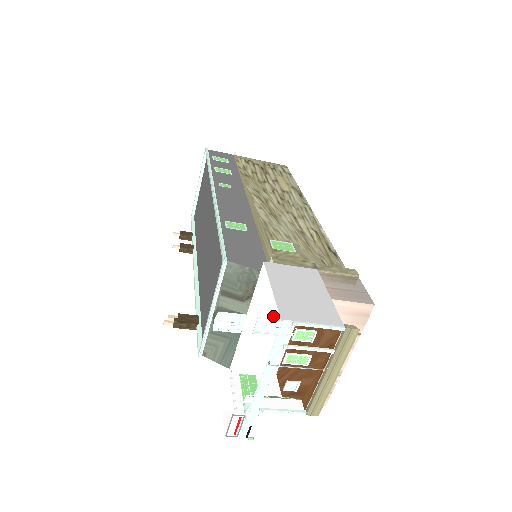
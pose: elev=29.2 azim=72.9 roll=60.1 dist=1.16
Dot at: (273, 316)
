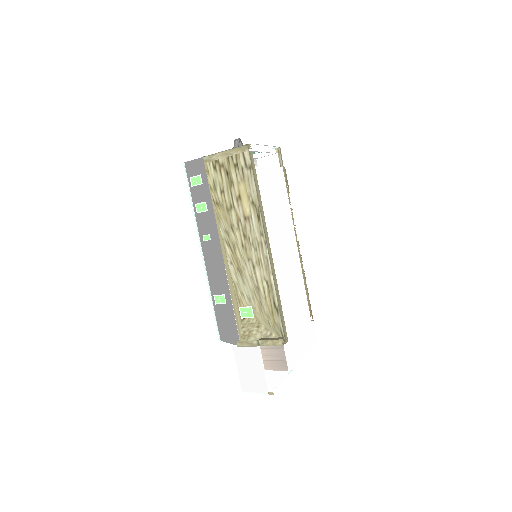
Dot at: occluded
